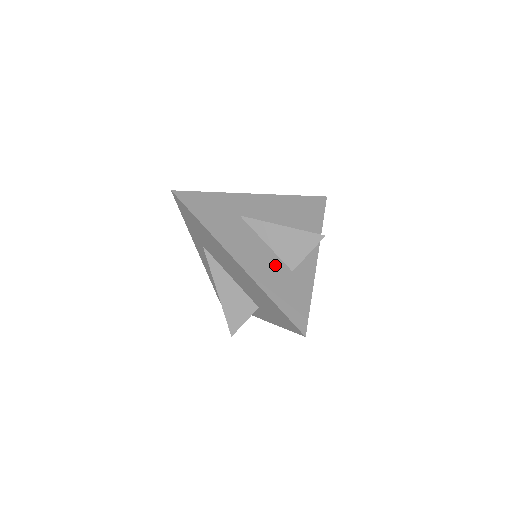
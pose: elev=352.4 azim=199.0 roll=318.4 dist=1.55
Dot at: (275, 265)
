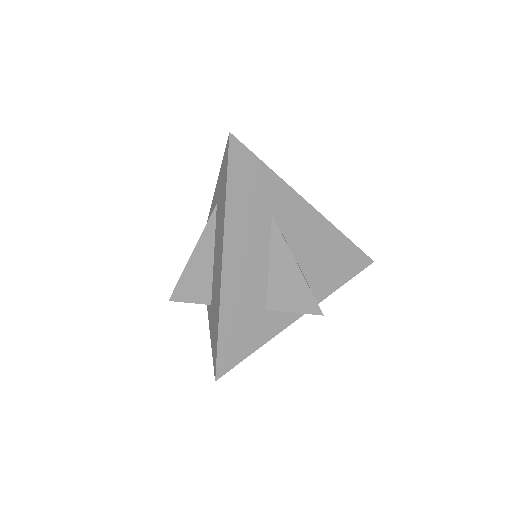
Dot at: (256, 291)
